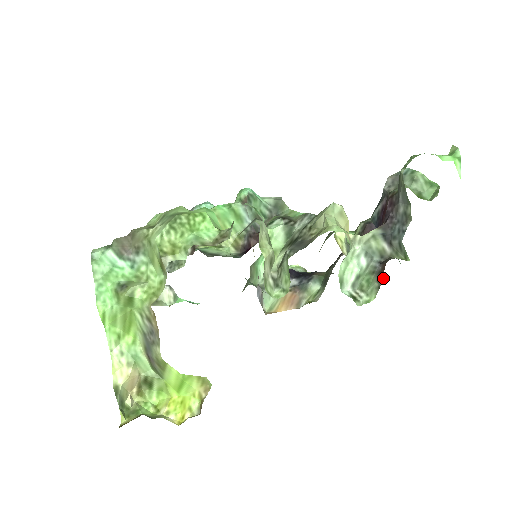
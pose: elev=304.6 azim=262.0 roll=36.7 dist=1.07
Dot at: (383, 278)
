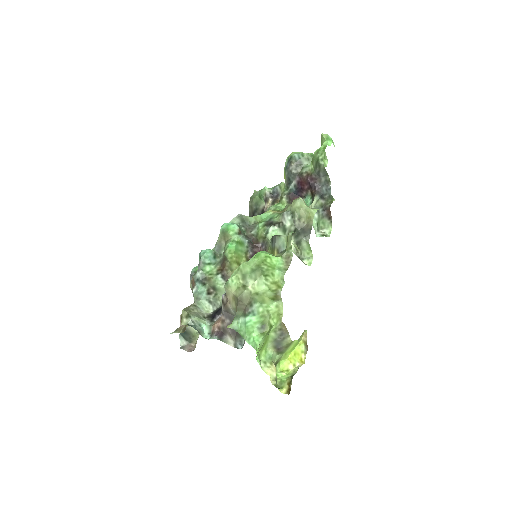
Dot at: (331, 216)
